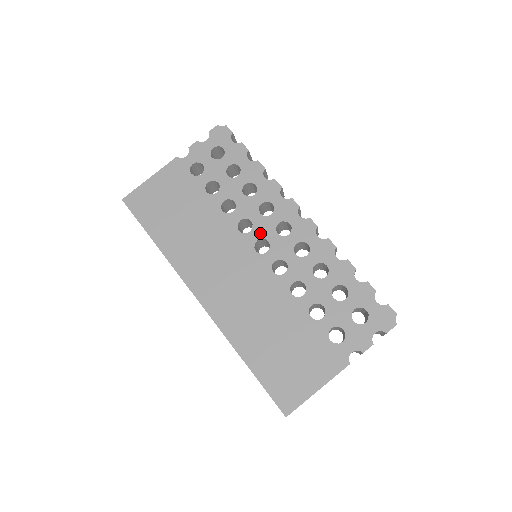
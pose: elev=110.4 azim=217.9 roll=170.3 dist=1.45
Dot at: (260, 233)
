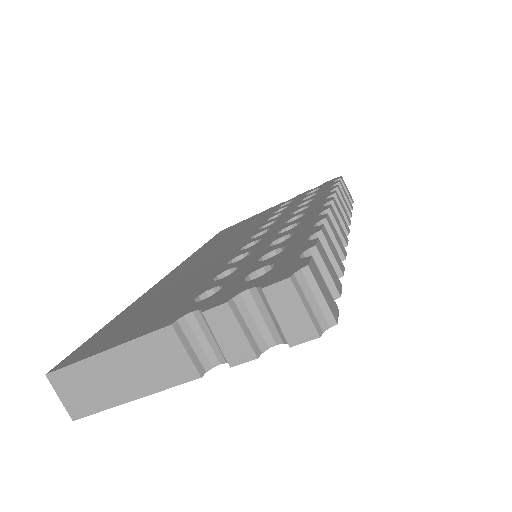
Dot at: (272, 226)
